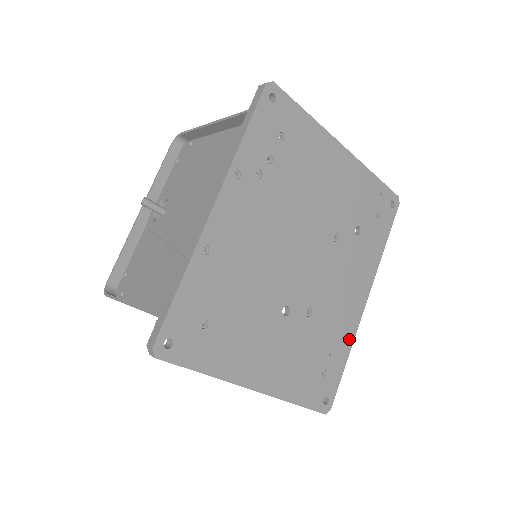
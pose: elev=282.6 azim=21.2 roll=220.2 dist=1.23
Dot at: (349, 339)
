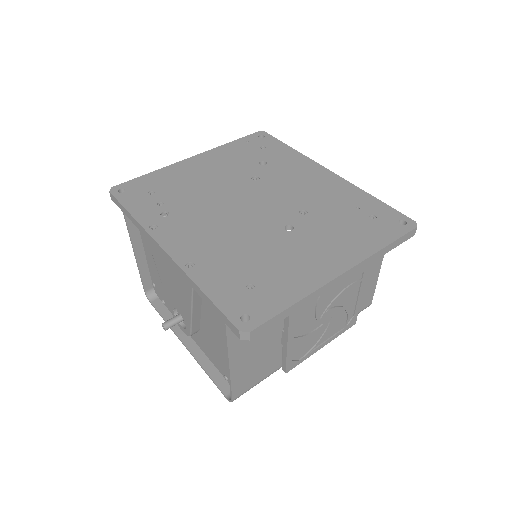
Dot at: (355, 191)
